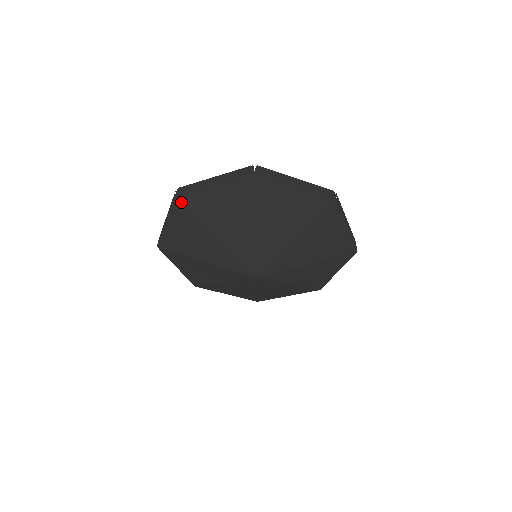
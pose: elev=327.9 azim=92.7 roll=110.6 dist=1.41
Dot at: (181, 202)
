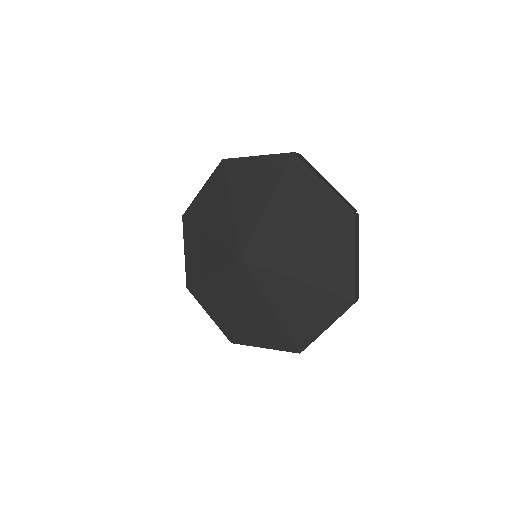
Dot at: (225, 164)
